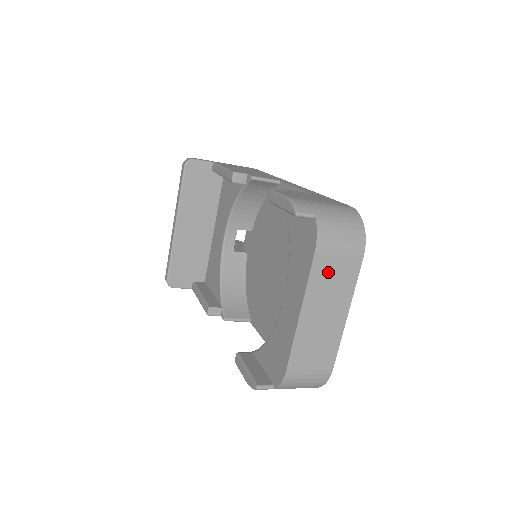
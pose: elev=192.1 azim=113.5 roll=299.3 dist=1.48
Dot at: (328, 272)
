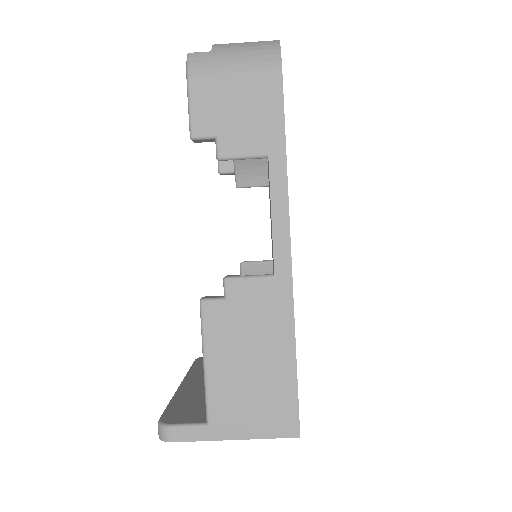
Dot at: occluded
